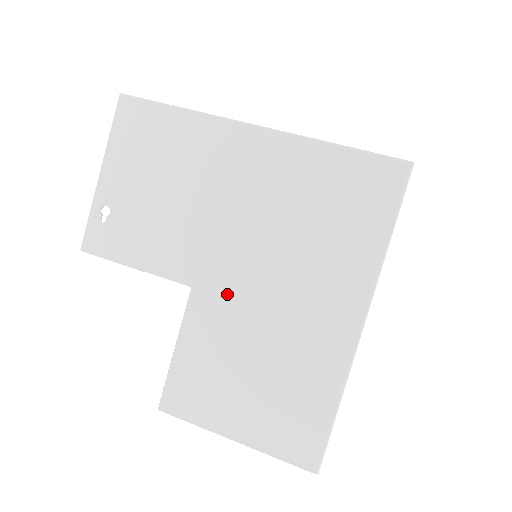
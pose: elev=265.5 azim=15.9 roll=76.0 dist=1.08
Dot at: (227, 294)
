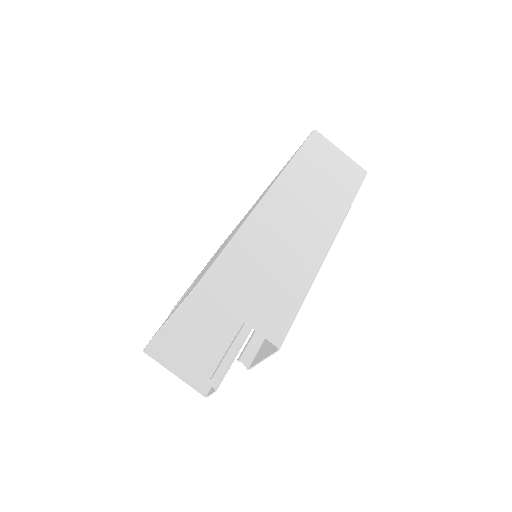
Dot at: occluded
